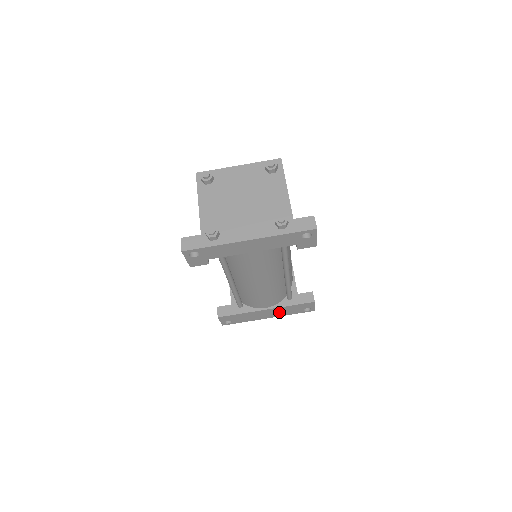
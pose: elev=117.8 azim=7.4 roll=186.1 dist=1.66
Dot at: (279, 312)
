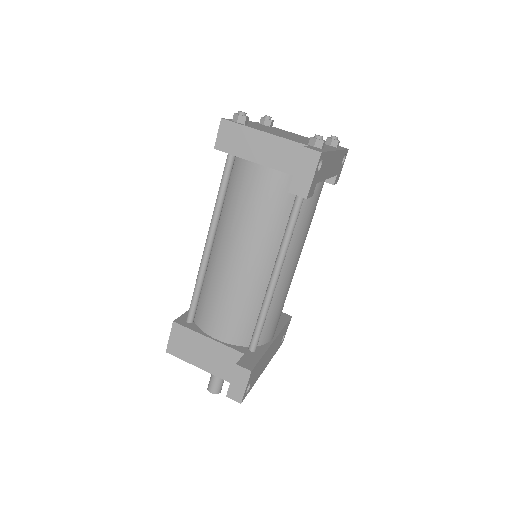
Dot at: (274, 348)
